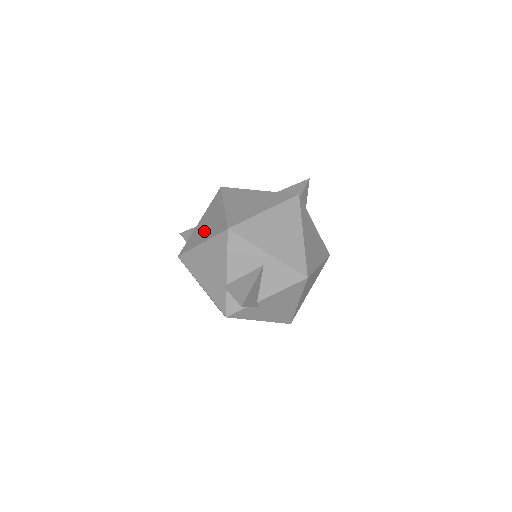
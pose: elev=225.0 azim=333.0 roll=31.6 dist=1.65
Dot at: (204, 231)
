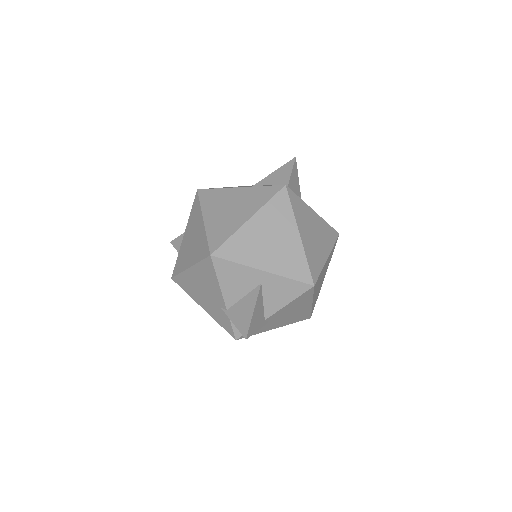
Dot at: (189, 251)
